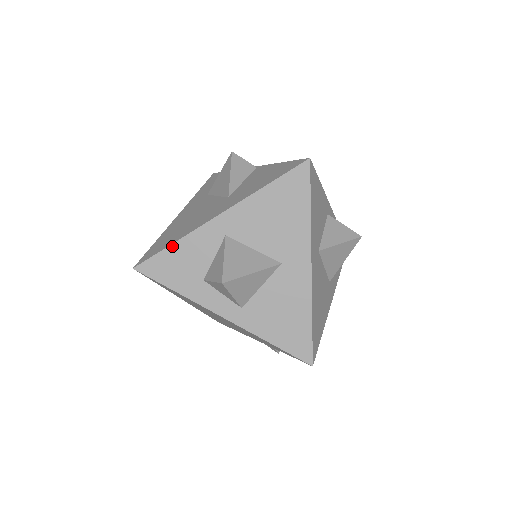
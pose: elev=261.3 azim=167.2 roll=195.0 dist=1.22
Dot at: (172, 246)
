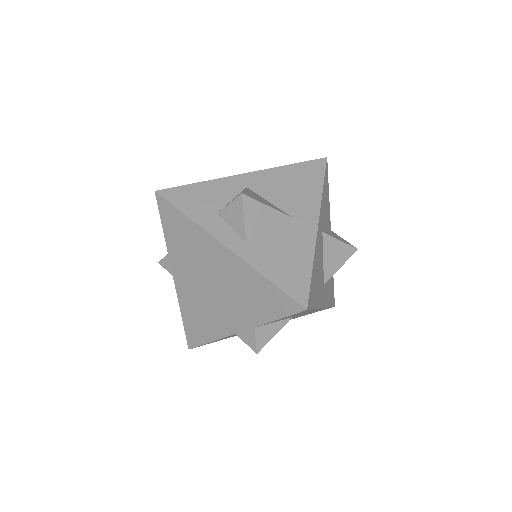
Dot at: (197, 184)
